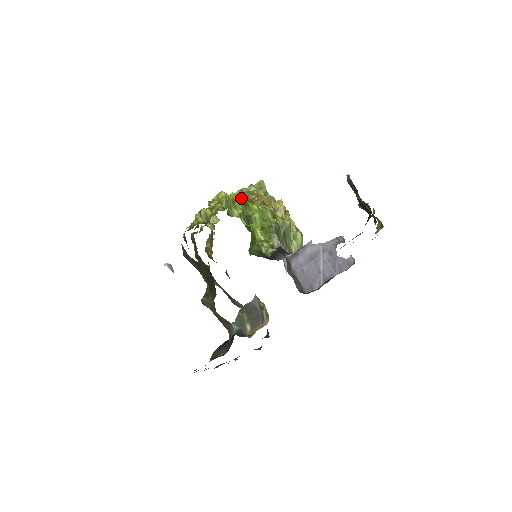
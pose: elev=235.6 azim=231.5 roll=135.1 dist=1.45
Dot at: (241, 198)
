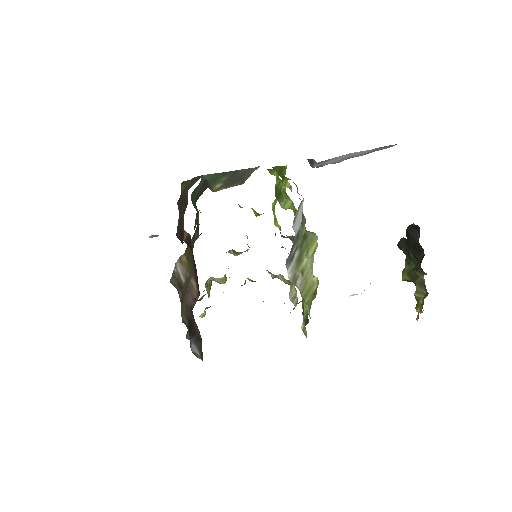
Dot at: (284, 189)
